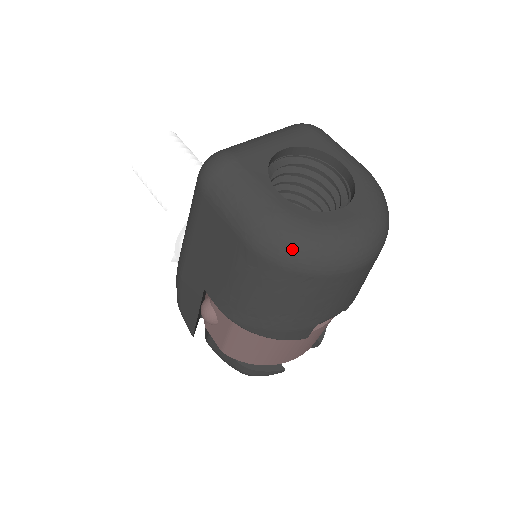
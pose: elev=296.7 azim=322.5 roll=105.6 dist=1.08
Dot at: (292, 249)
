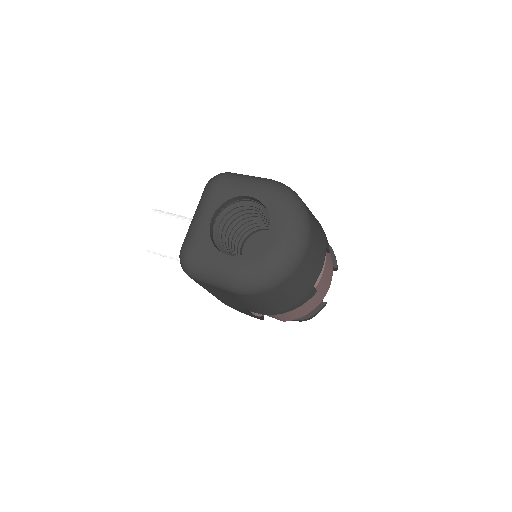
Dot at: (259, 282)
